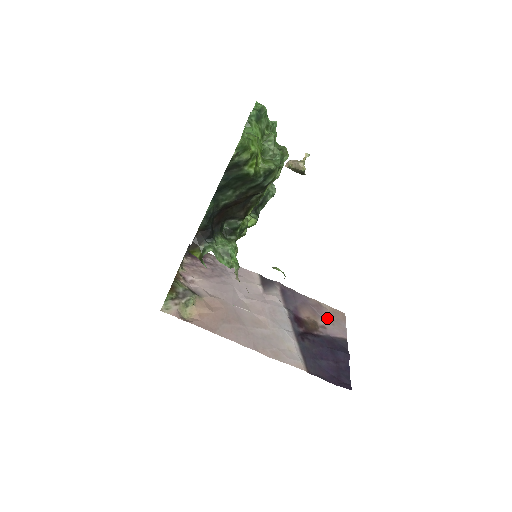
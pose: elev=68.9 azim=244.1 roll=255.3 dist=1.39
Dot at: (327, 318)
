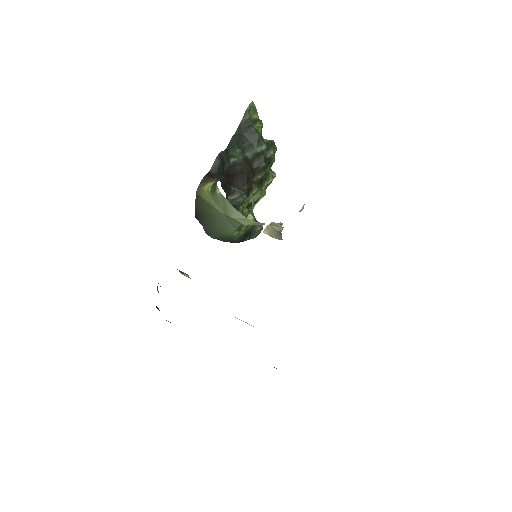
Dot at: occluded
